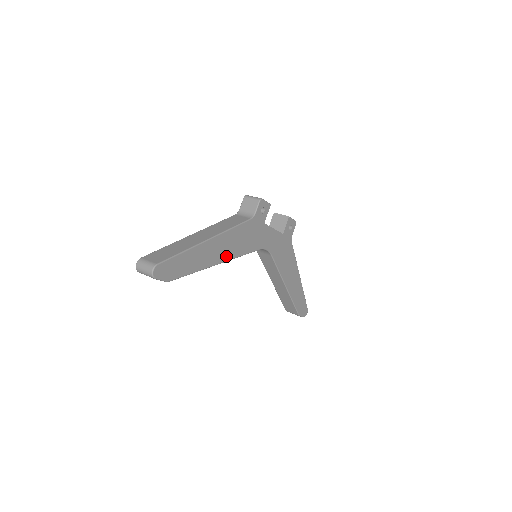
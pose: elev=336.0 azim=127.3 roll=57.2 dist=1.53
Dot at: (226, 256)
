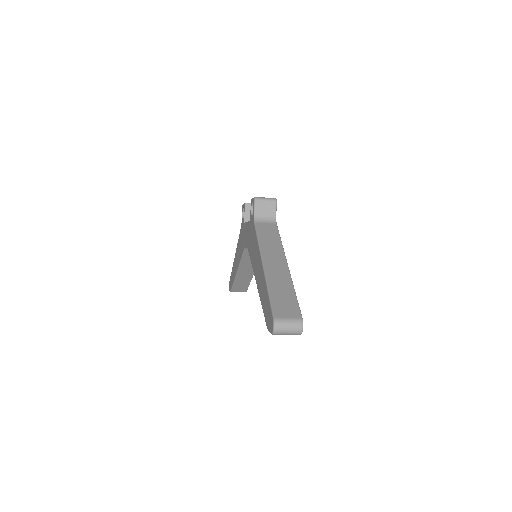
Dot at: occluded
